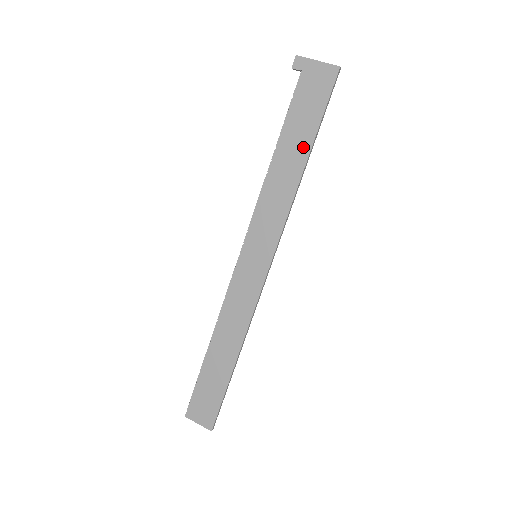
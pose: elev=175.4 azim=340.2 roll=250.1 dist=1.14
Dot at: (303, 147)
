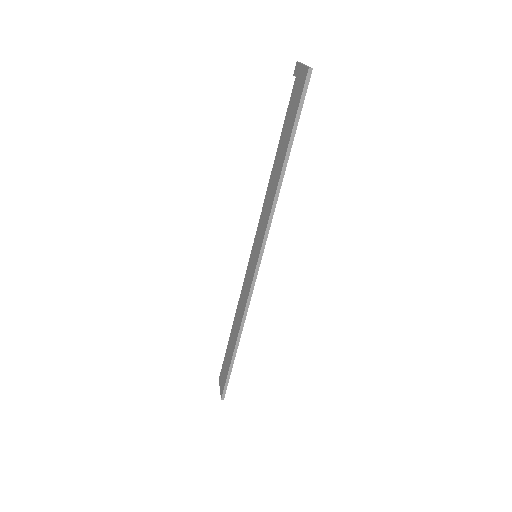
Dot at: (283, 154)
